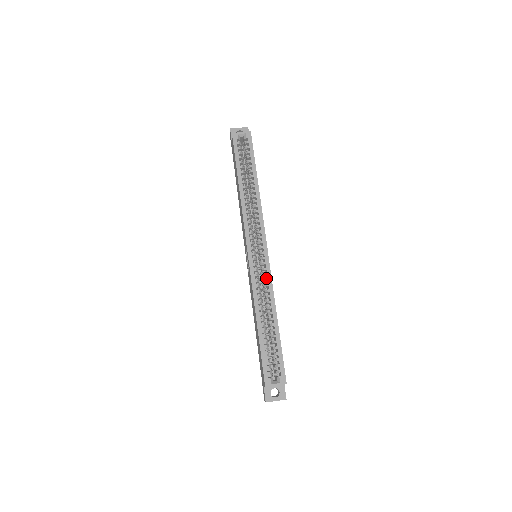
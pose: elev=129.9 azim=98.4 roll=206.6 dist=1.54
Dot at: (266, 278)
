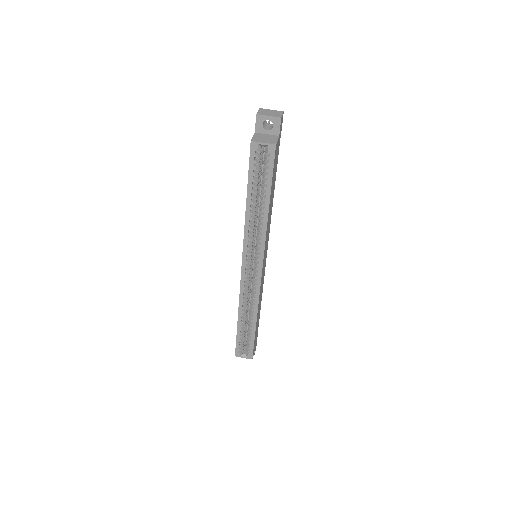
Dot at: occluded
